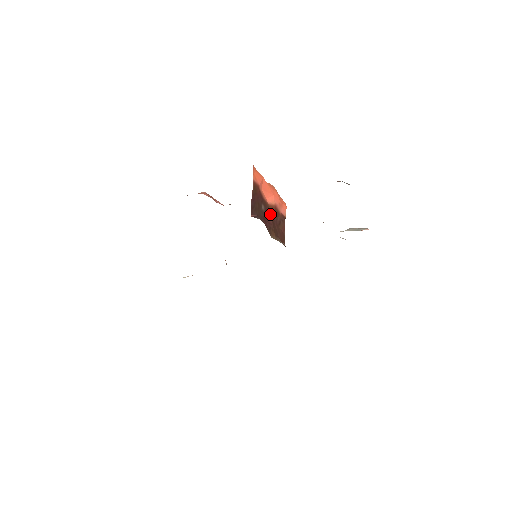
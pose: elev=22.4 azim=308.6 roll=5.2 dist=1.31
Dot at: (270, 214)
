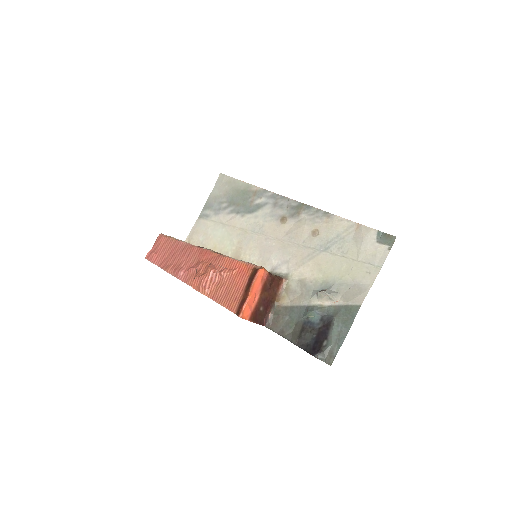
Dot at: (264, 297)
